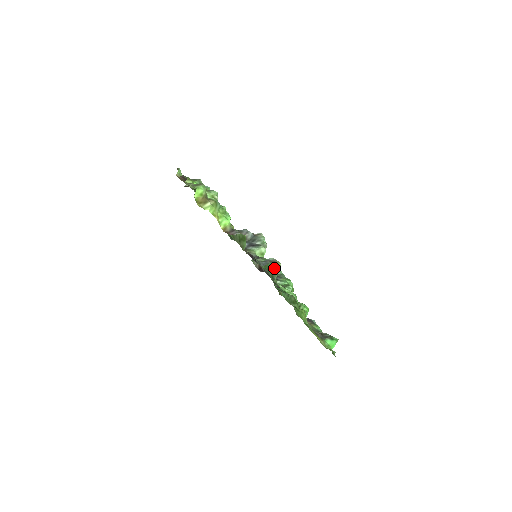
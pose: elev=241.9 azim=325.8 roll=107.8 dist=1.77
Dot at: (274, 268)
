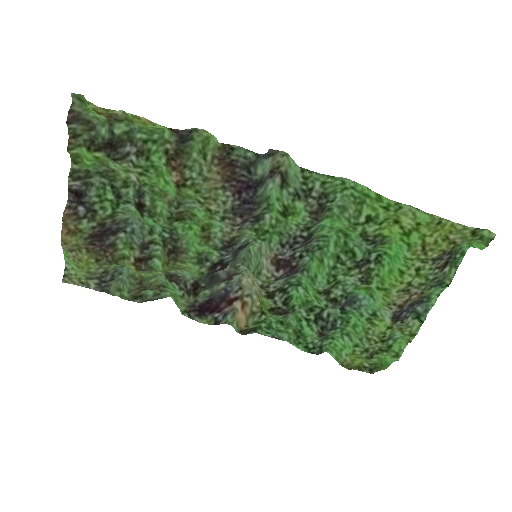
Dot at: (285, 183)
